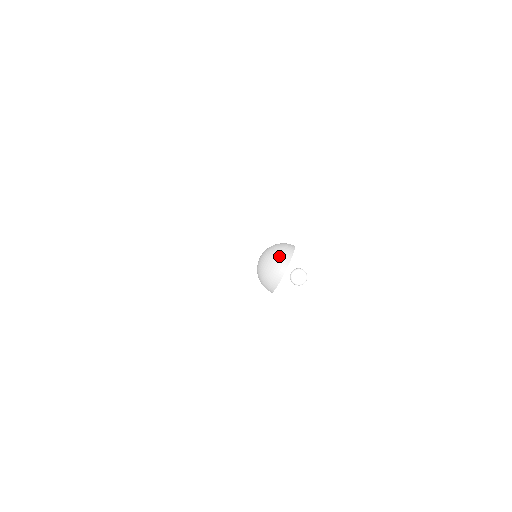
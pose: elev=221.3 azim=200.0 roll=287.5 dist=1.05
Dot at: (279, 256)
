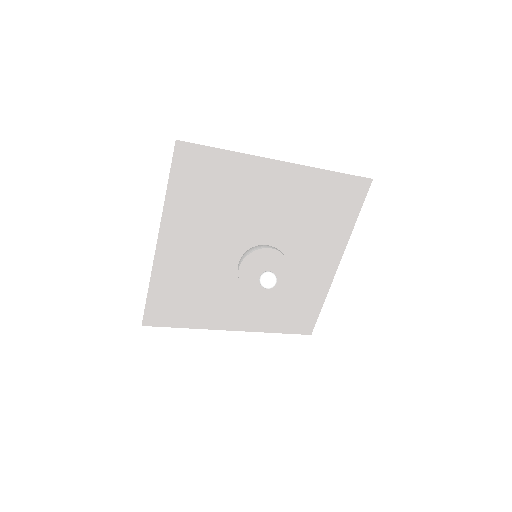
Dot at: (243, 254)
